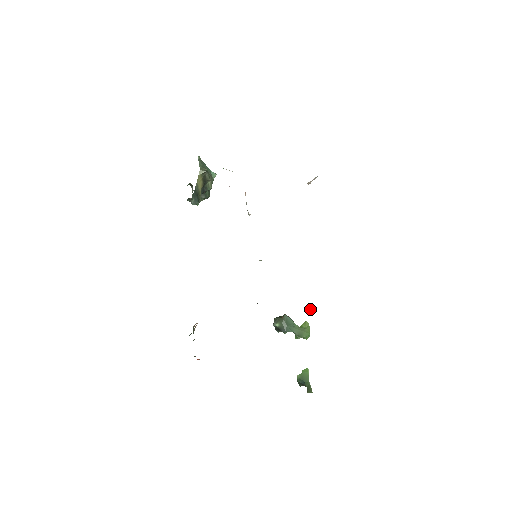
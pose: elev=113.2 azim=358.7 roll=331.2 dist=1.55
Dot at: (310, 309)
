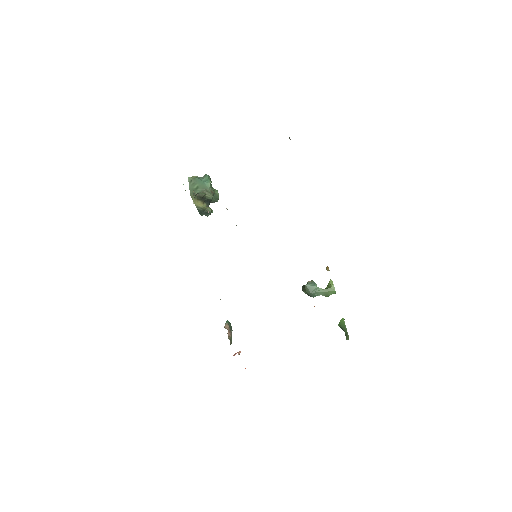
Dot at: (329, 270)
